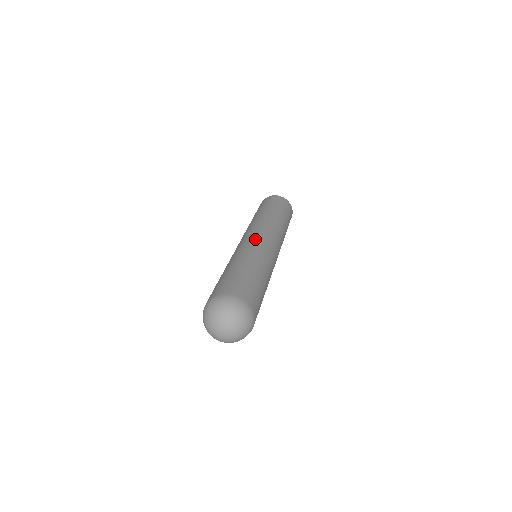
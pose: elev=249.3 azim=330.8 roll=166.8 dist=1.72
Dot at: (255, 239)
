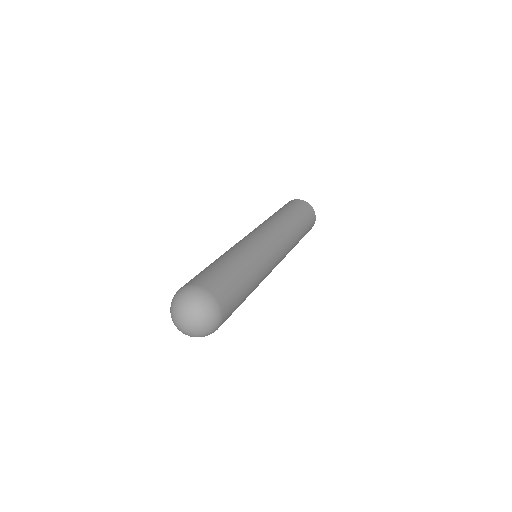
Dot at: (267, 244)
